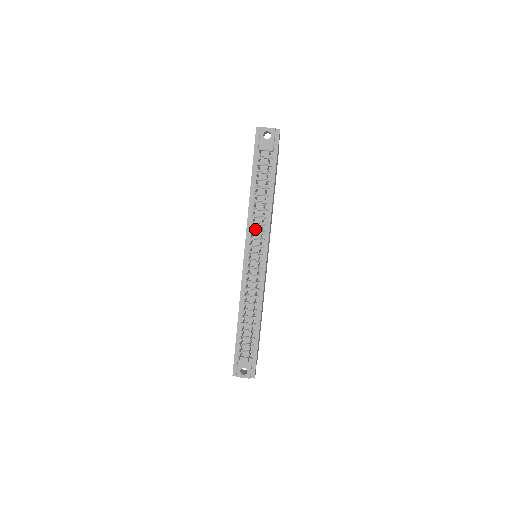
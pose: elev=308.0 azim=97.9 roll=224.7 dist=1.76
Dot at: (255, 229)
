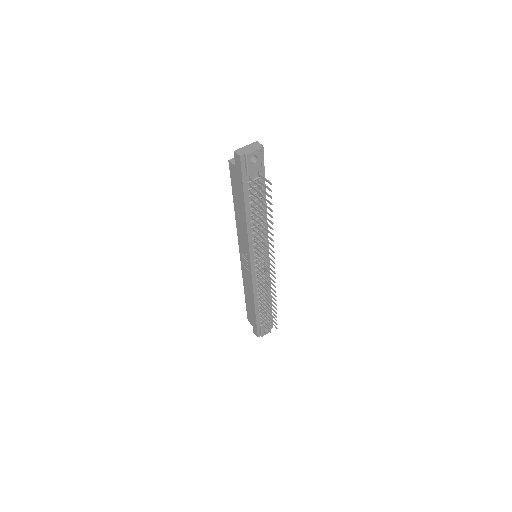
Dot at: (256, 241)
